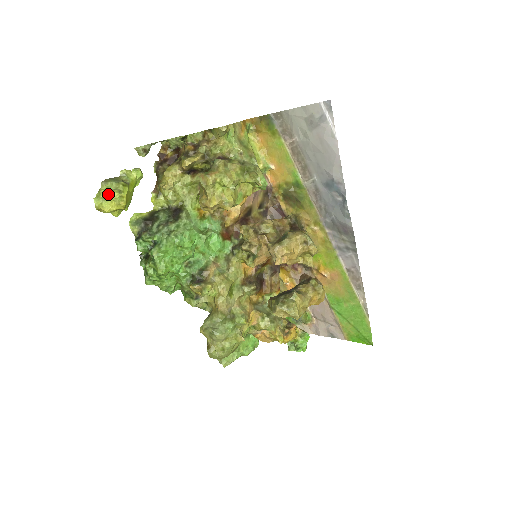
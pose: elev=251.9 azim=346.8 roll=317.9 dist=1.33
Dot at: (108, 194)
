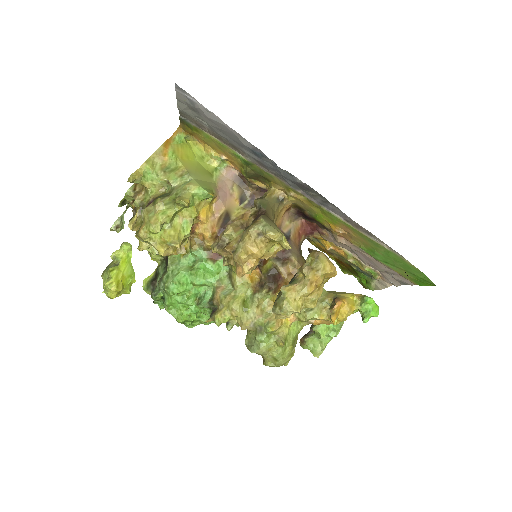
Dot at: (105, 286)
